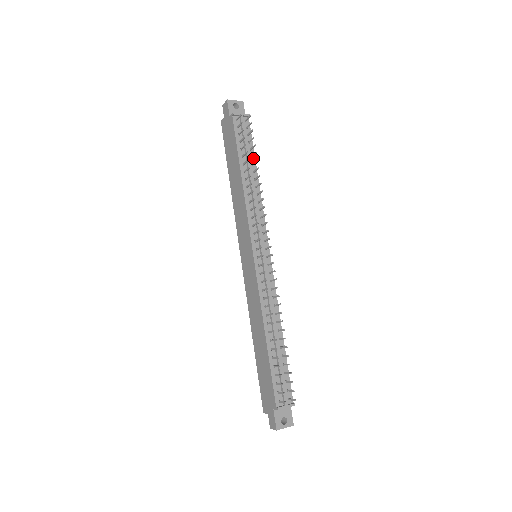
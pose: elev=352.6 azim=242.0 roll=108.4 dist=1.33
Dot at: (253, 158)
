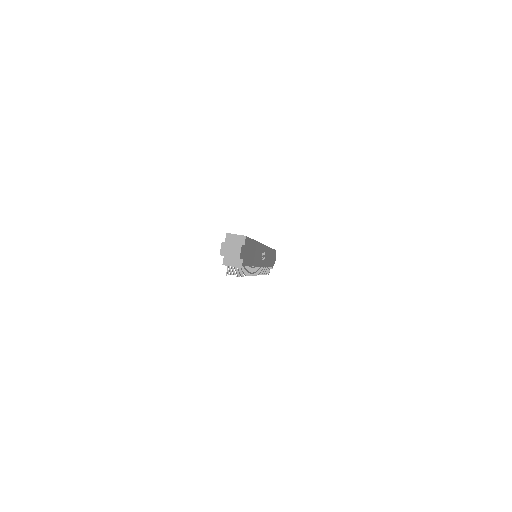
Dot at: occluded
